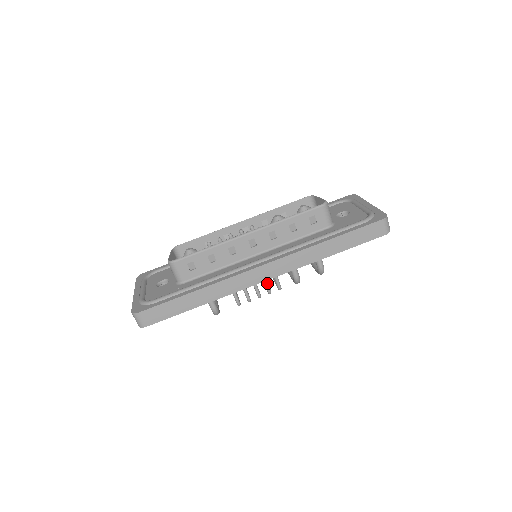
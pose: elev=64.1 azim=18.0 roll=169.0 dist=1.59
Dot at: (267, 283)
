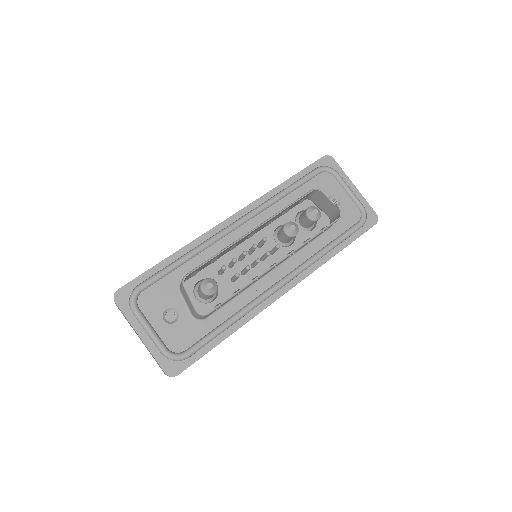
Dot at: occluded
